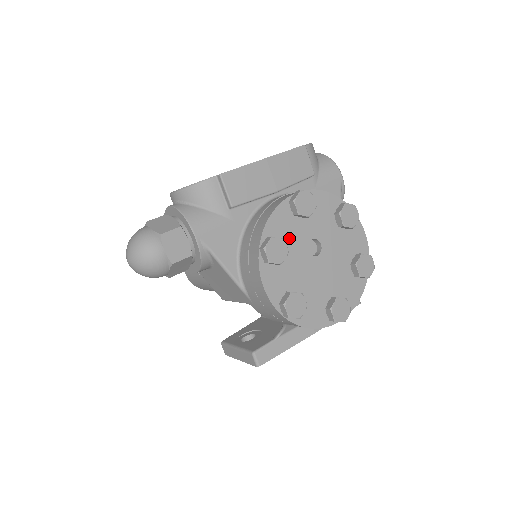
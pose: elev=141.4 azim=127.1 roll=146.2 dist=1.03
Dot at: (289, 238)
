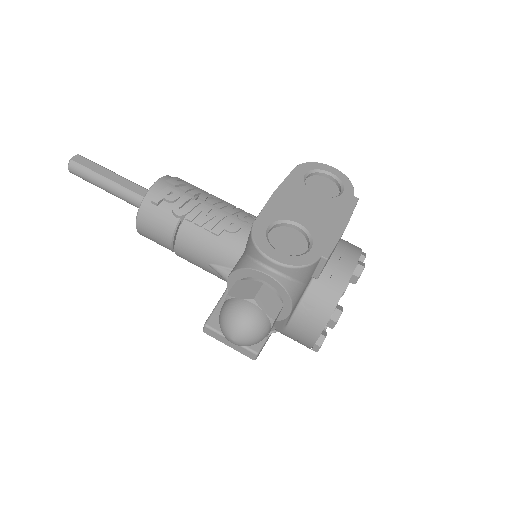
Dot at: occluded
